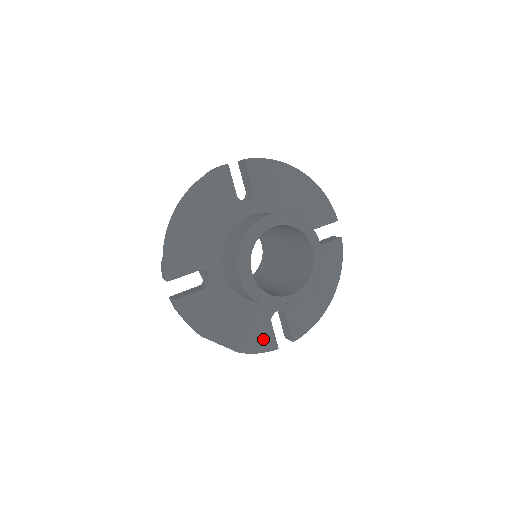
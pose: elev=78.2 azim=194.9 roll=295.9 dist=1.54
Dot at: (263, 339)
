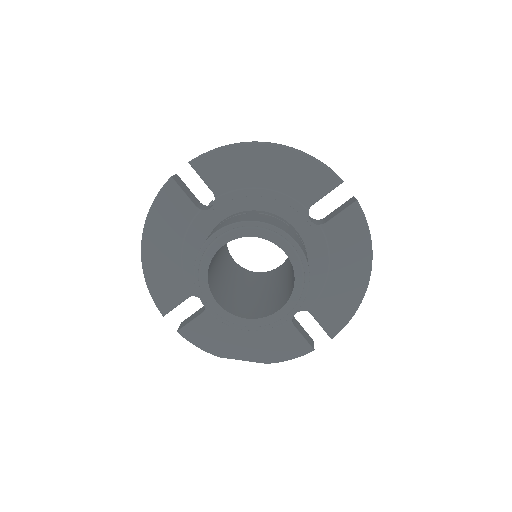
Dot at: (290, 345)
